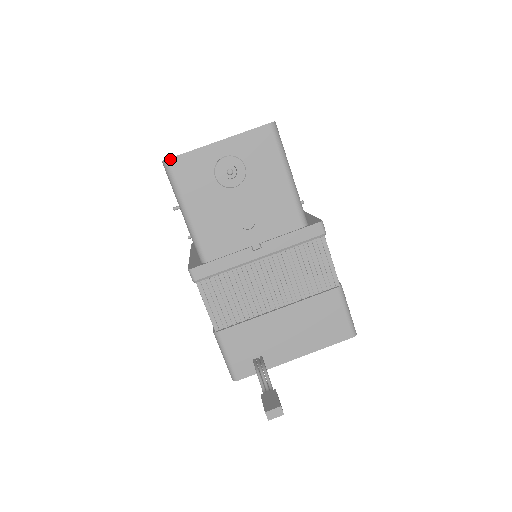
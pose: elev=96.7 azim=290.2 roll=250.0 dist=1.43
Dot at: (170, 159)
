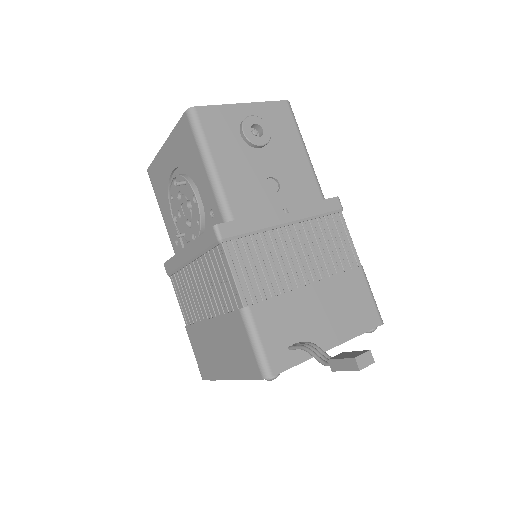
Dot at: (197, 107)
